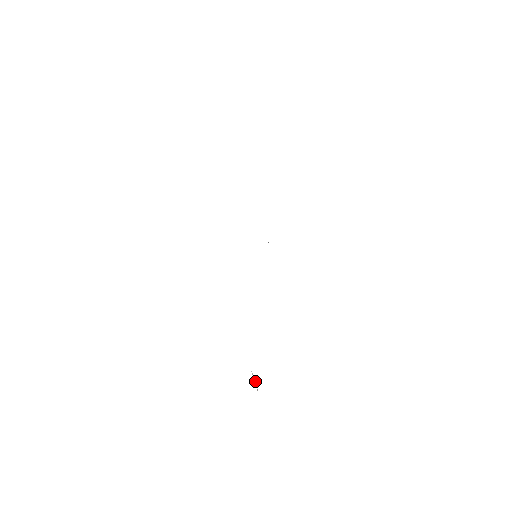
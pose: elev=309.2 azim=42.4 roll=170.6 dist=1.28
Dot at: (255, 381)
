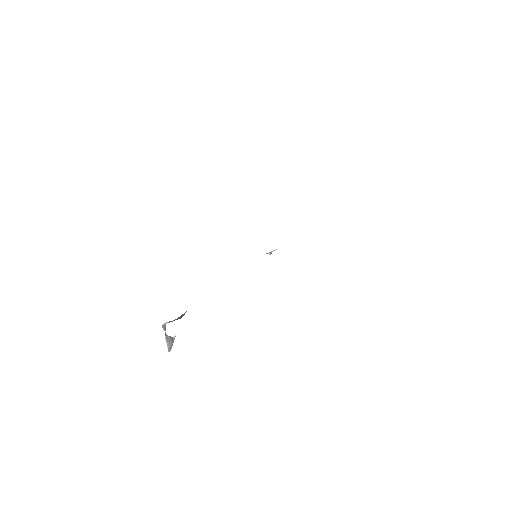
Dot at: (165, 336)
